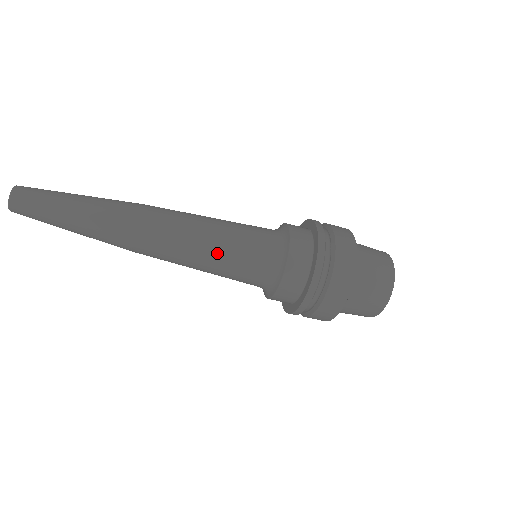
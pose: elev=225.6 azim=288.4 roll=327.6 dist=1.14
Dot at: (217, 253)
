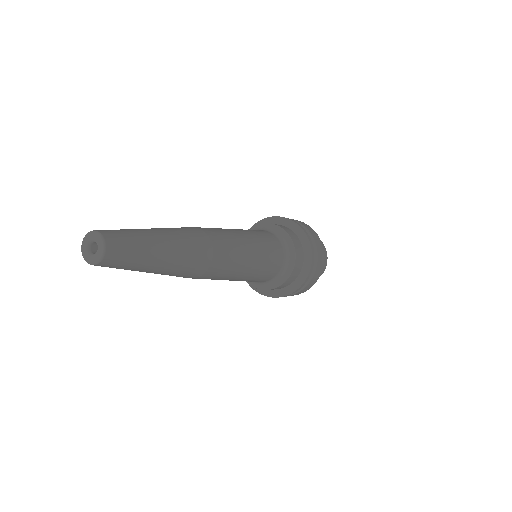
Dot at: (244, 279)
